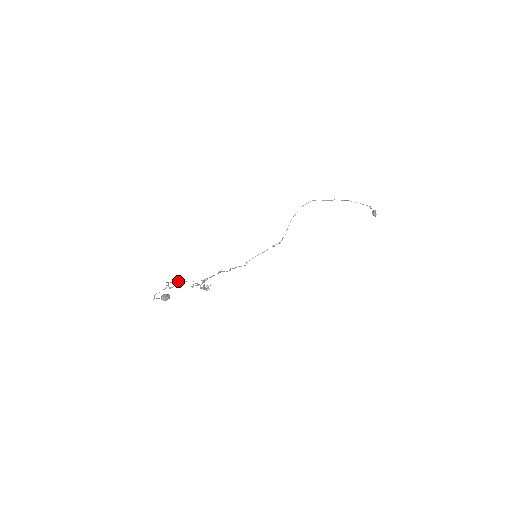
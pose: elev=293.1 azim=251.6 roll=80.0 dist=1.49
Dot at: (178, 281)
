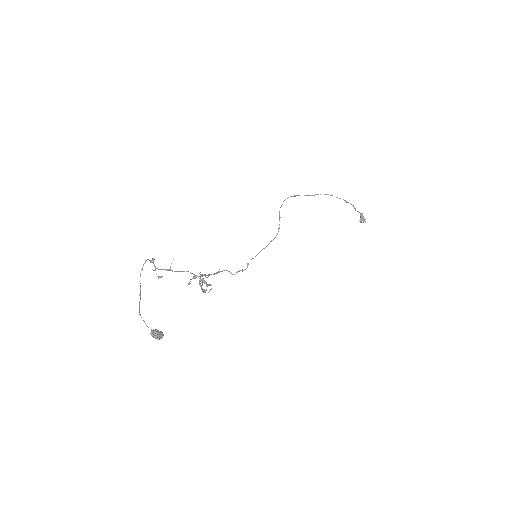
Dot at: (168, 269)
